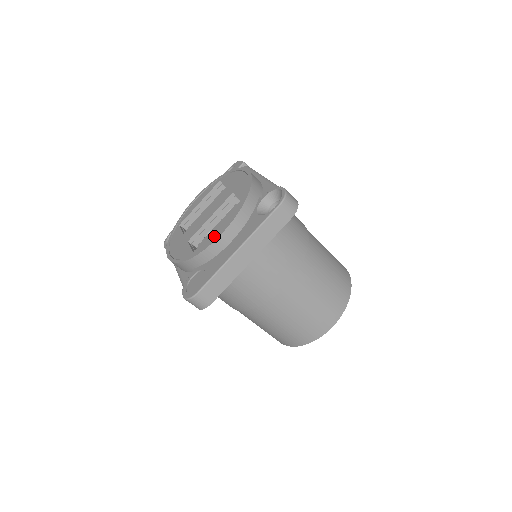
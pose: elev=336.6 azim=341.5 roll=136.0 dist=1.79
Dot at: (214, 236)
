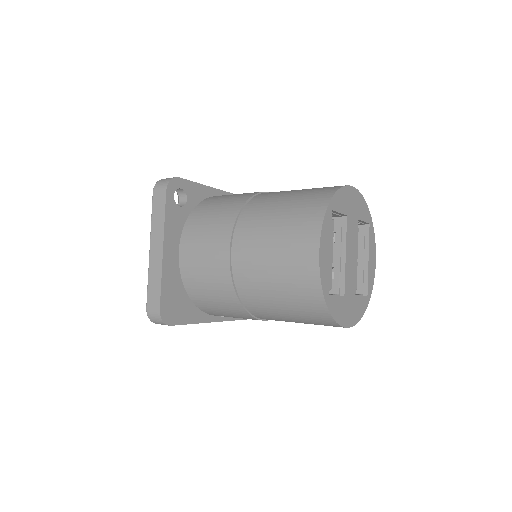
Dot at: occluded
